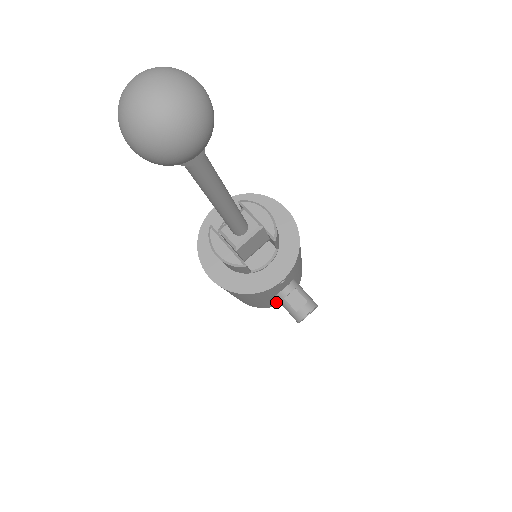
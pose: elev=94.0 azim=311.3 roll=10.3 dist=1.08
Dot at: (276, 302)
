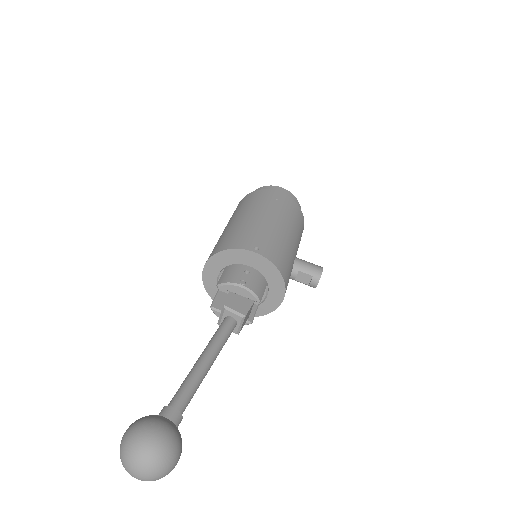
Dot at: occluded
